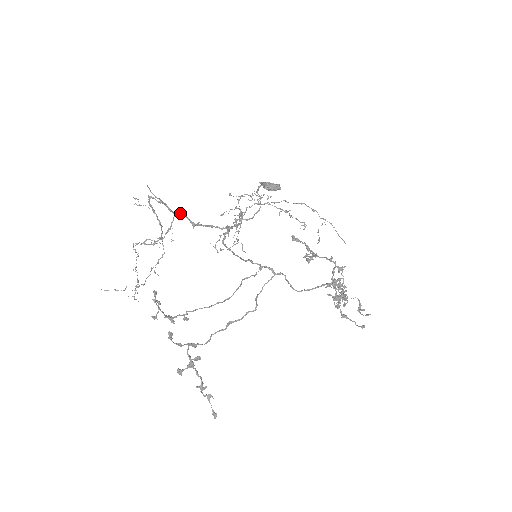
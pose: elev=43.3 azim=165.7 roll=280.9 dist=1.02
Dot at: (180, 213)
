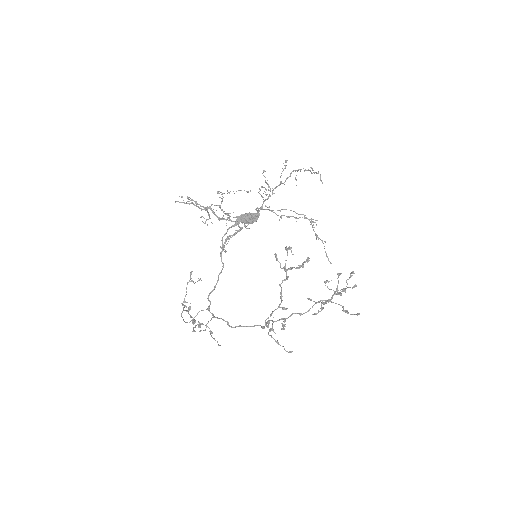
Dot at: (210, 209)
